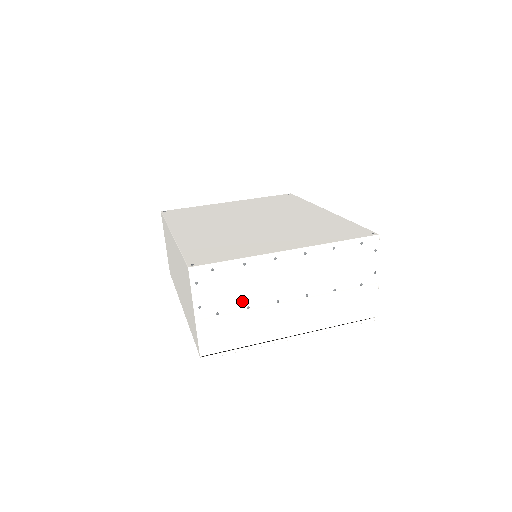
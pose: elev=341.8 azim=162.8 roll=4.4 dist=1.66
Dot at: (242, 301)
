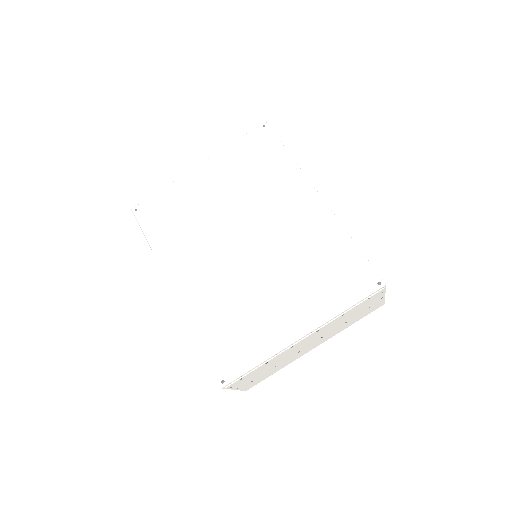
Dot at: (269, 368)
